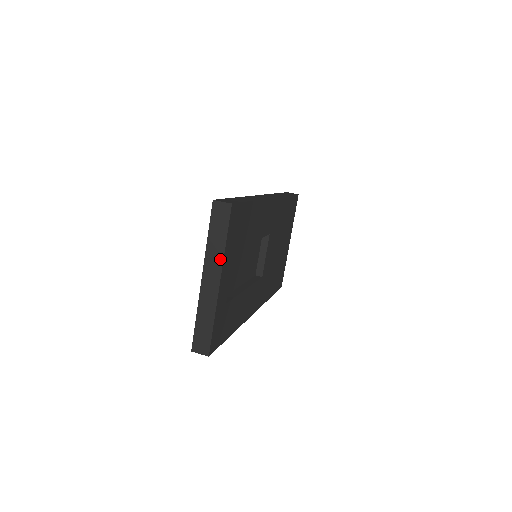
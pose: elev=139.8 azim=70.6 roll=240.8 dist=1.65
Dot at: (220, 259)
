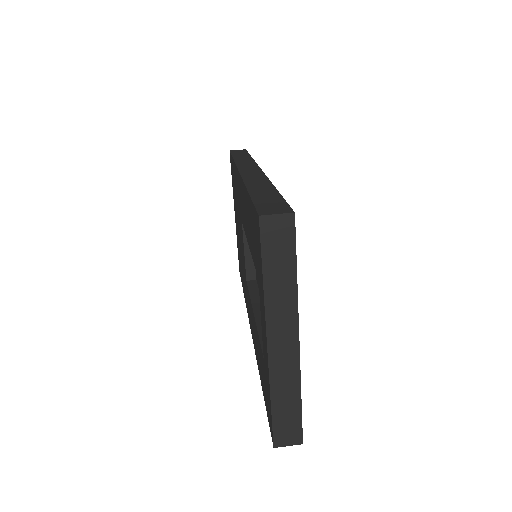
Dot at: (292, 305)
